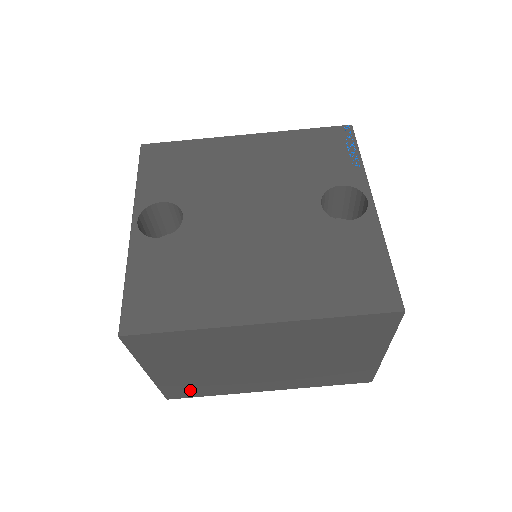
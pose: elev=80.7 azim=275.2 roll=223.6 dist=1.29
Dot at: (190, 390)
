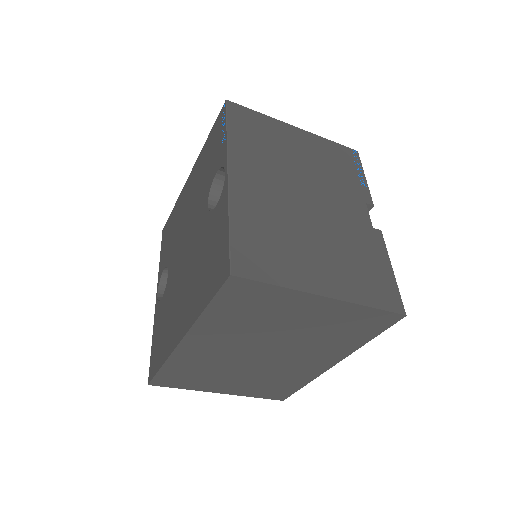
Dot at: (277, 390)
